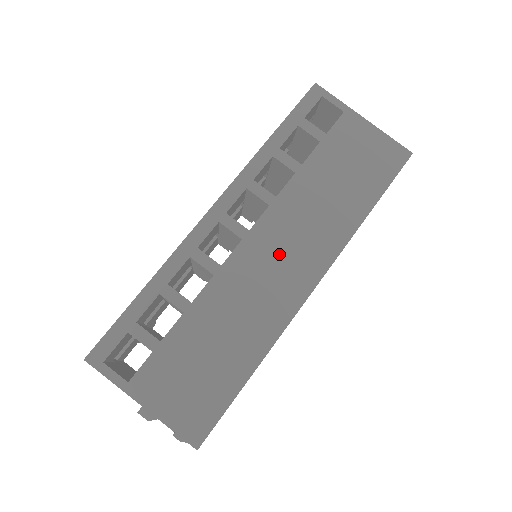
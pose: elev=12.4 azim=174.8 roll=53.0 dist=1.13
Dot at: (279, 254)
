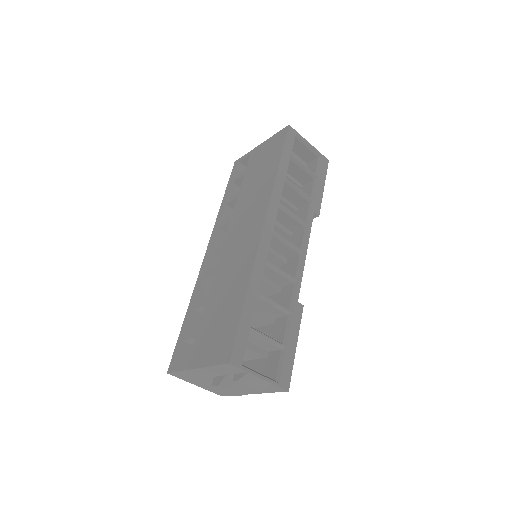
Dot at: (241, 233)
